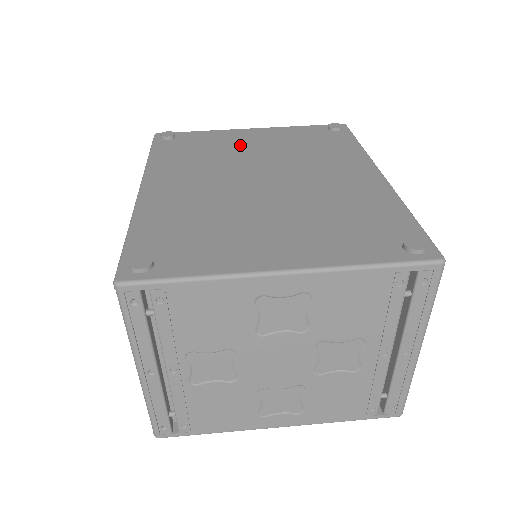
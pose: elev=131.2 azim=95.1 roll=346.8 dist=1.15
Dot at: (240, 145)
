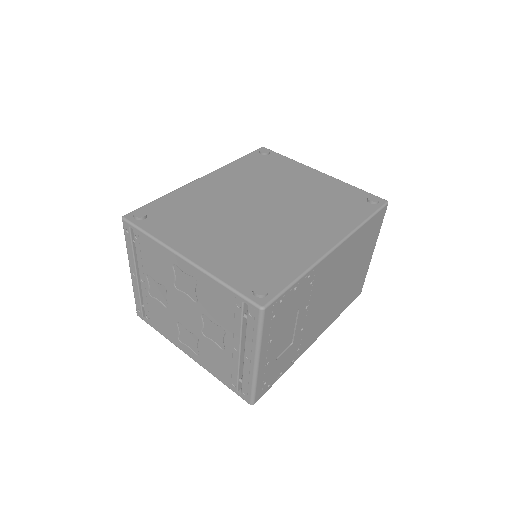
Dot at: (292, 180)
